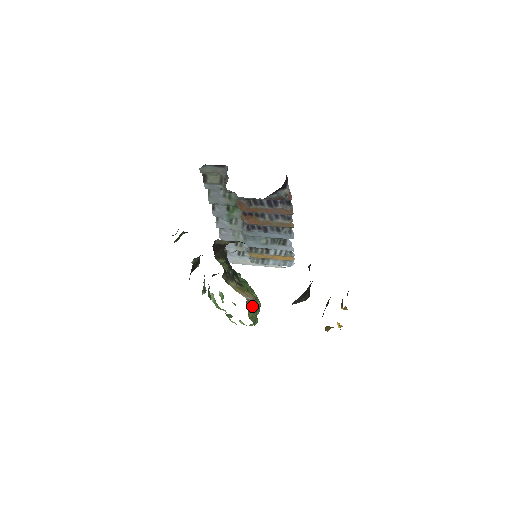
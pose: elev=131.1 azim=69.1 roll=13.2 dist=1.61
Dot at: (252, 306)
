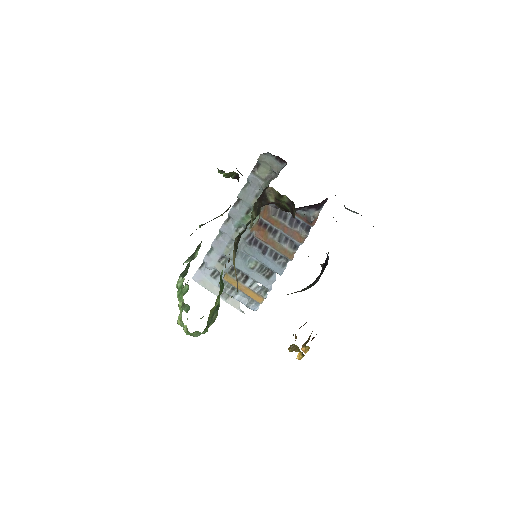
Dot at: (215, 309)
